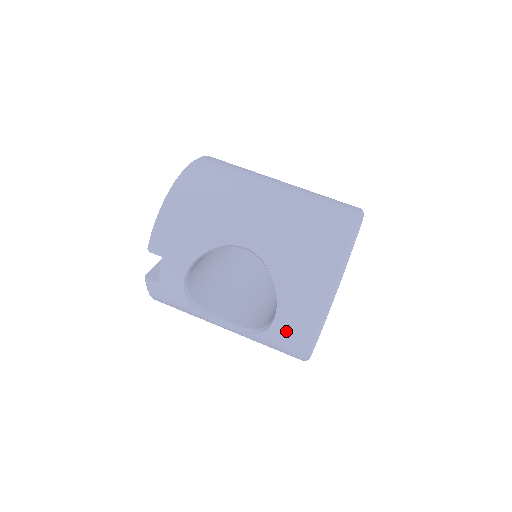
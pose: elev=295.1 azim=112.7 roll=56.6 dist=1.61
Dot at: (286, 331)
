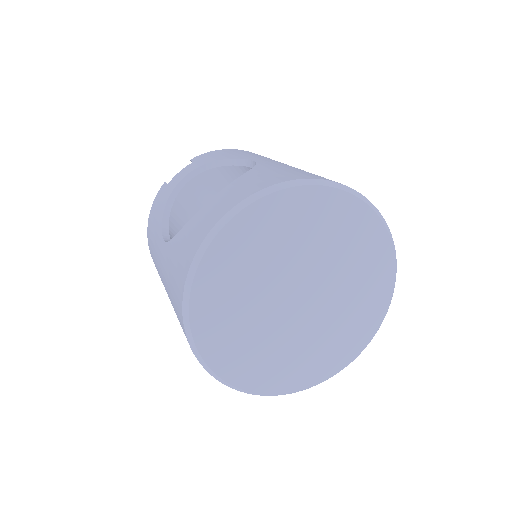
Dot at: (206, 213)
